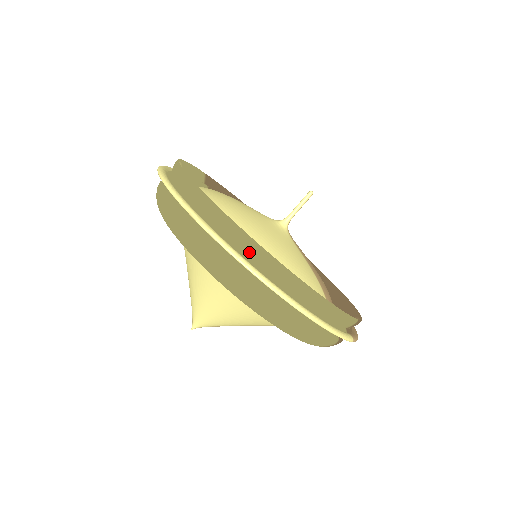
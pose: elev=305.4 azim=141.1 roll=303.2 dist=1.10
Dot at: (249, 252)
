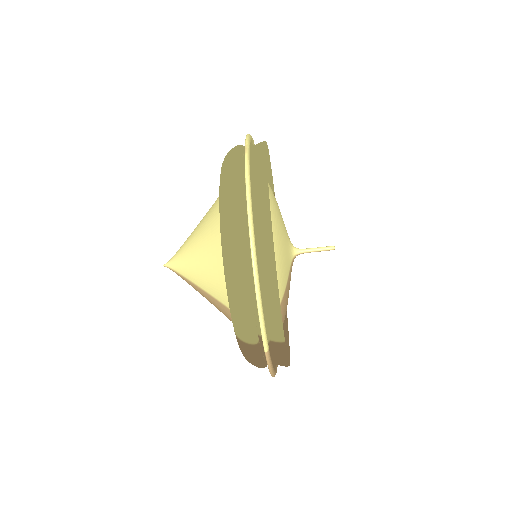
Dot at: (258, 197)
